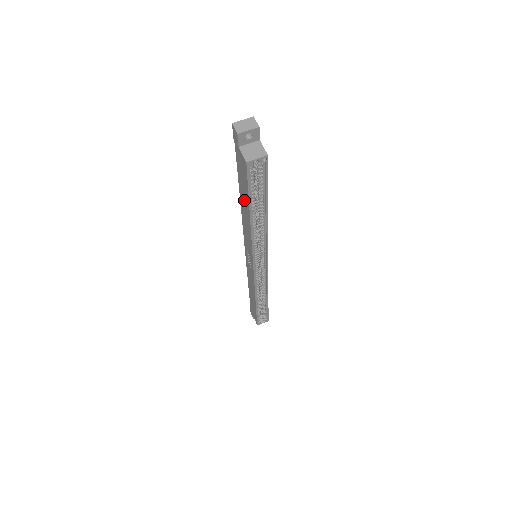
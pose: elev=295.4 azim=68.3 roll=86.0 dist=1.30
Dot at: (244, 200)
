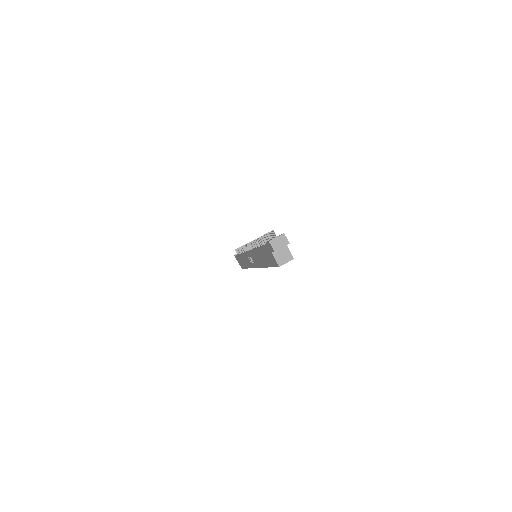
Dot at: (263, 258)
